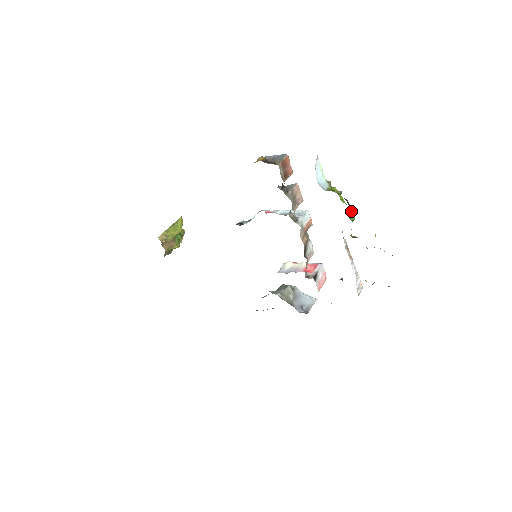
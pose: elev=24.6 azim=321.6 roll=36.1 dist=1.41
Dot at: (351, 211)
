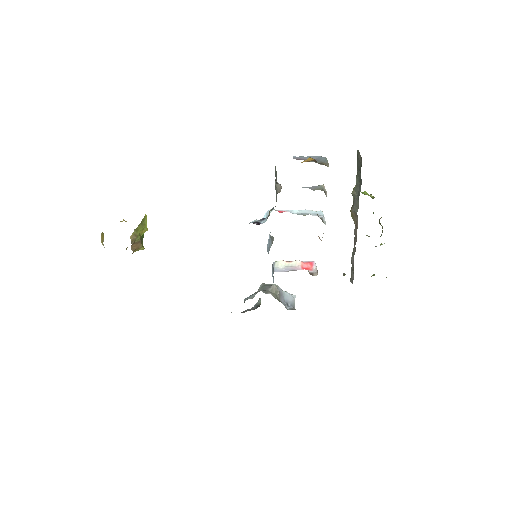
Dot at: occluded
